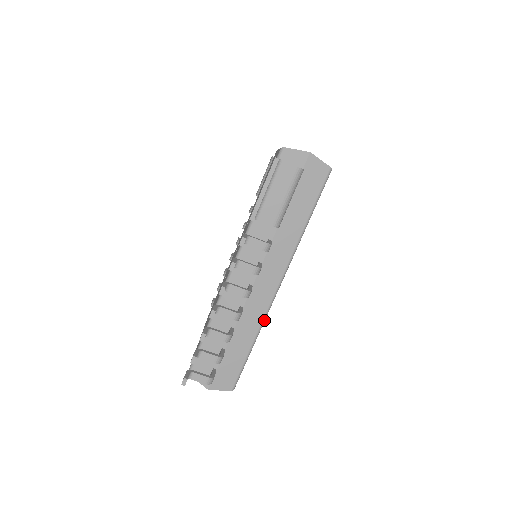
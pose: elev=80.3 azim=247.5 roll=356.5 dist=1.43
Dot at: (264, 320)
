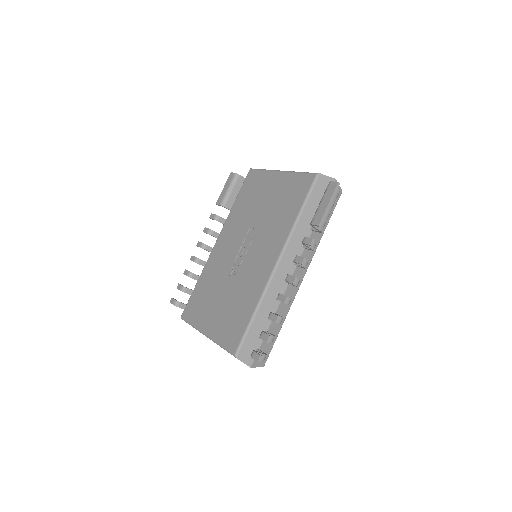
Dot at: occluded
